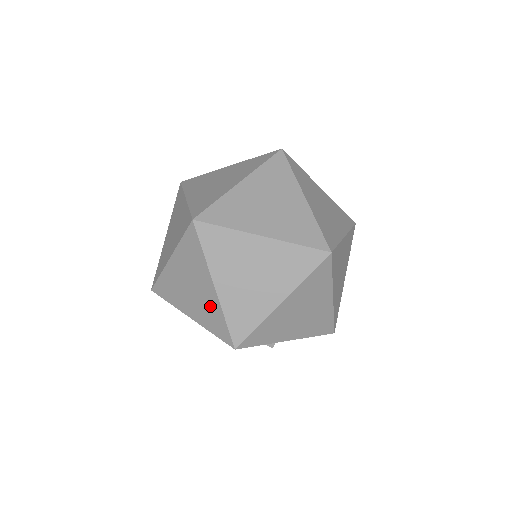
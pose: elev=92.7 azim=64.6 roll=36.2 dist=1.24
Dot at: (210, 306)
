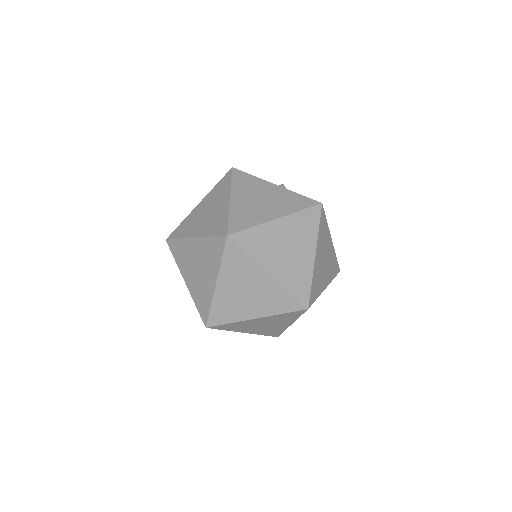
Dot at: (205, 291)
